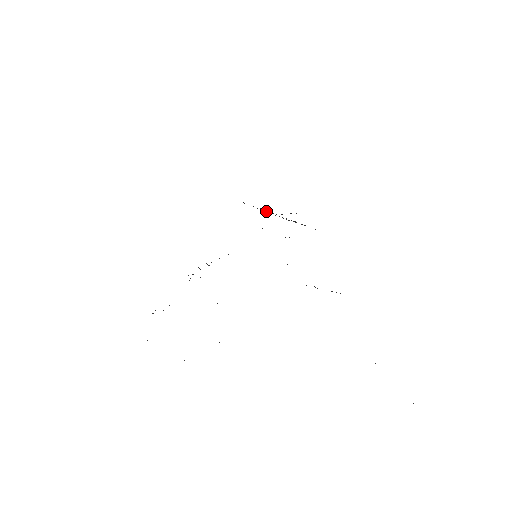
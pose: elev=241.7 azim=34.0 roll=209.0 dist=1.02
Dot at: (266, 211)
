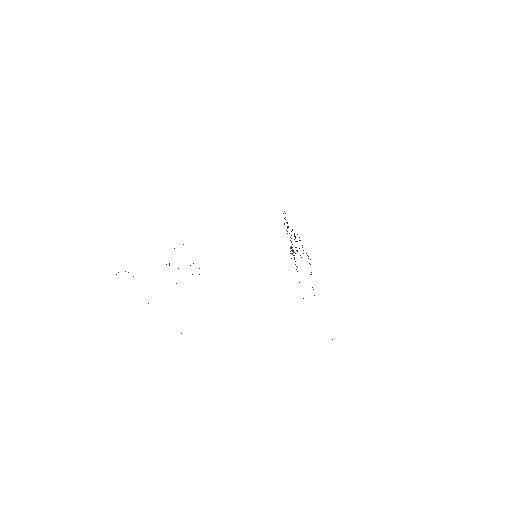
Dot at: occluded
